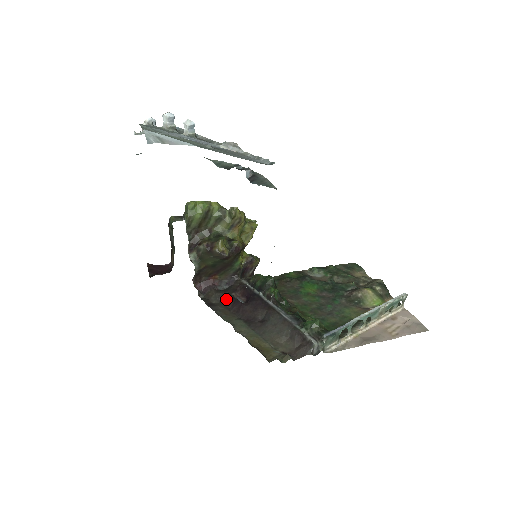
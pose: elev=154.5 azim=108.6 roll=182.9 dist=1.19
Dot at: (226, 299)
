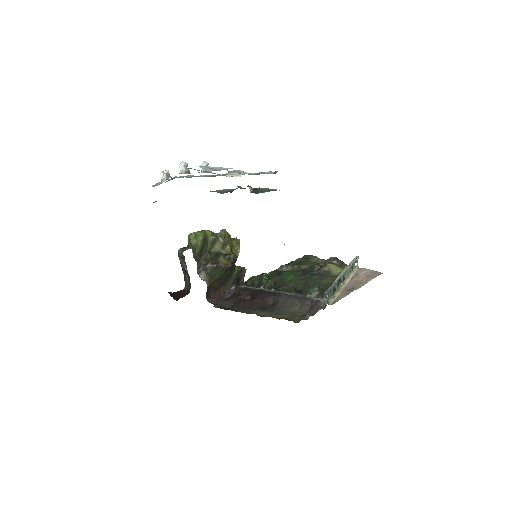
Dot at: (236, 302)
